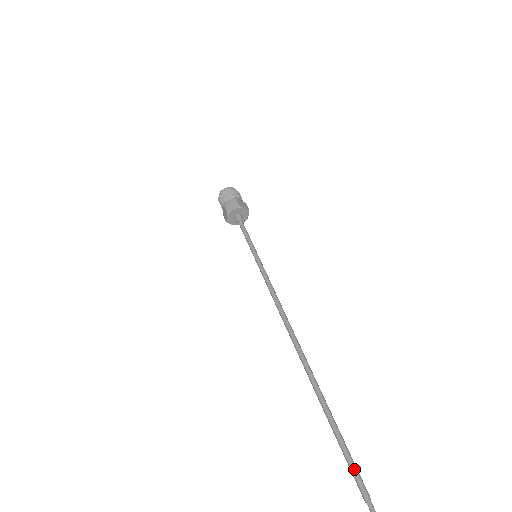
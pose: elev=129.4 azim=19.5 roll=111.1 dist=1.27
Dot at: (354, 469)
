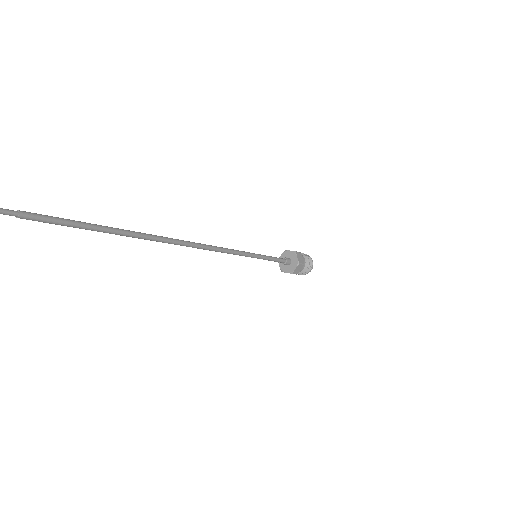
Dot at: occluded
